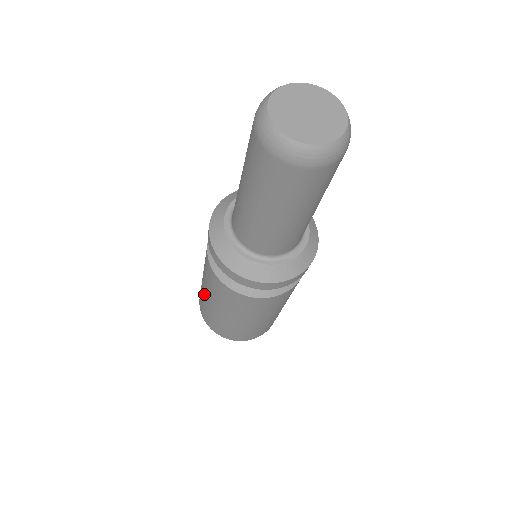
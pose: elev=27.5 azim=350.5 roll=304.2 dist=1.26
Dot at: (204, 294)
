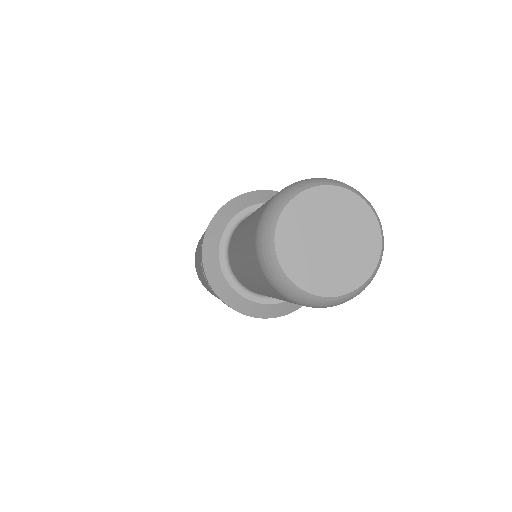
Dot at: (199, 274)
